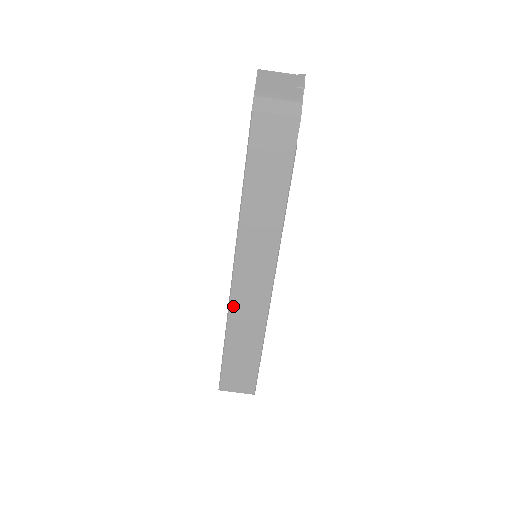
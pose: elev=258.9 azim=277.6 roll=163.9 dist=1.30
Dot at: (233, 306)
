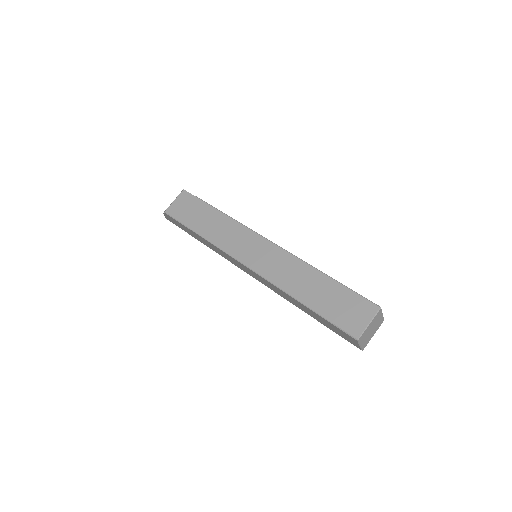
Dot at: (273, 279)
